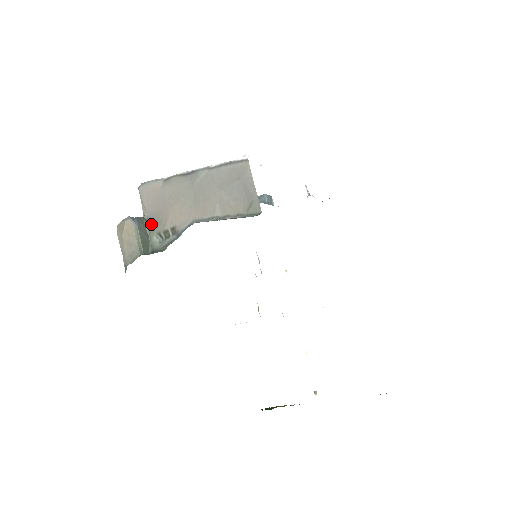
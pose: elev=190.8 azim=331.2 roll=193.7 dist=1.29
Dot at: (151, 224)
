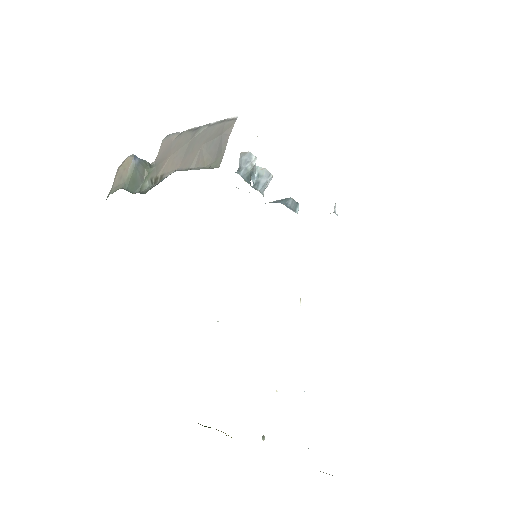
Dot at: (151, 170)
